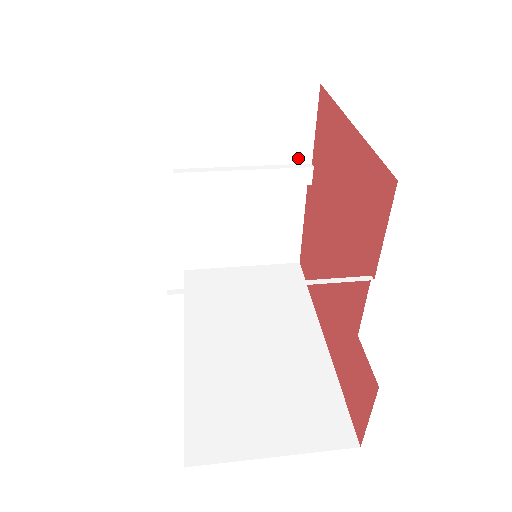
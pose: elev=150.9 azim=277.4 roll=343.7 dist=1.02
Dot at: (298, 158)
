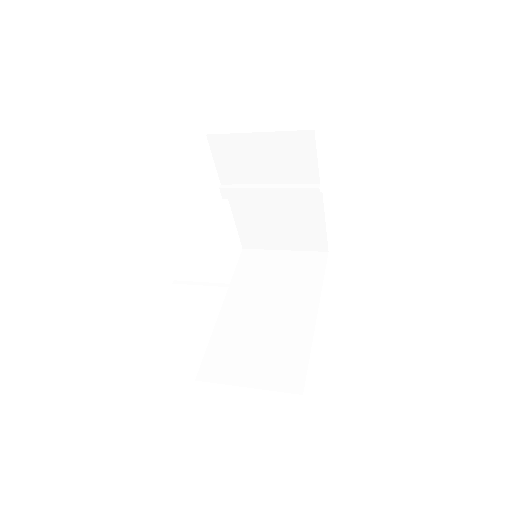
Dot at: (308, 180)
